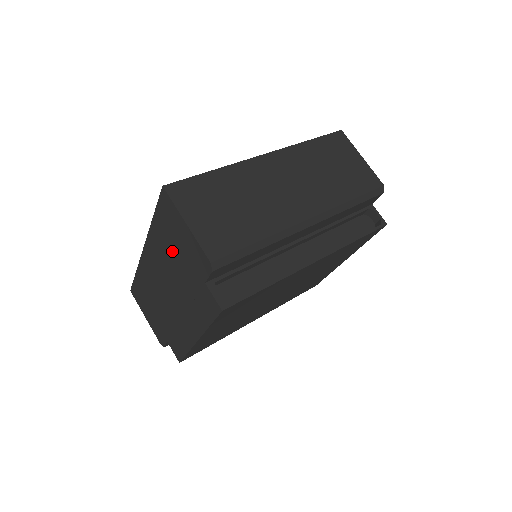
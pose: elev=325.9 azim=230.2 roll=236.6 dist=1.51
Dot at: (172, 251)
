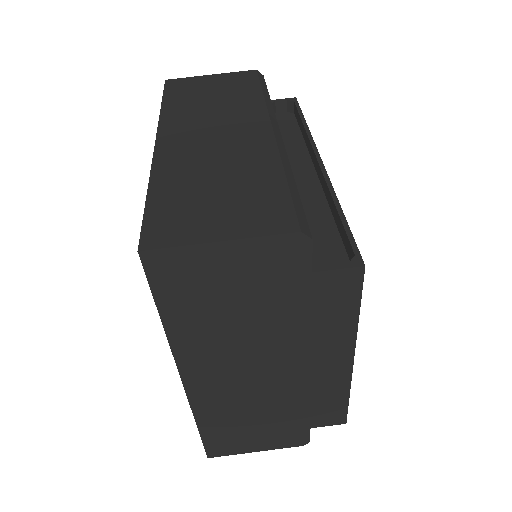
Dot at: (228, 314)
